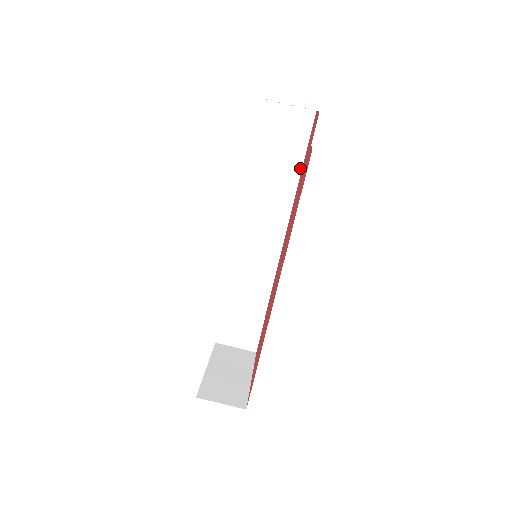
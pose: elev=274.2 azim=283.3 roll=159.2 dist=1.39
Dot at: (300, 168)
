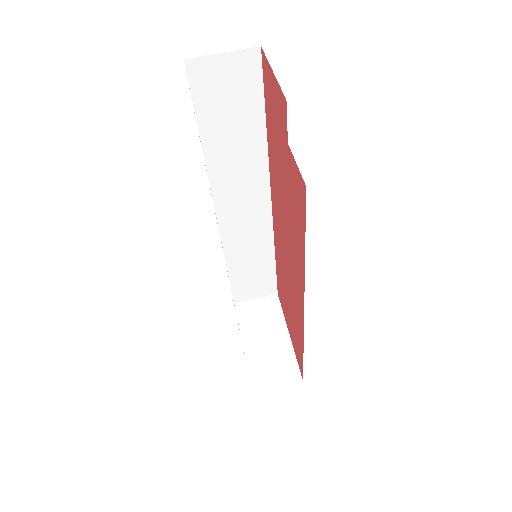
Dot at: (263, 124)
